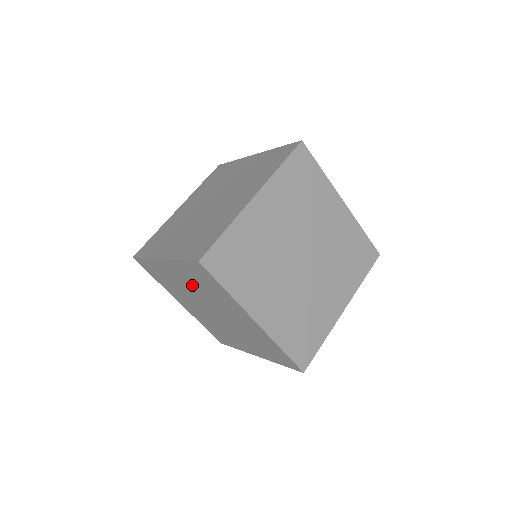
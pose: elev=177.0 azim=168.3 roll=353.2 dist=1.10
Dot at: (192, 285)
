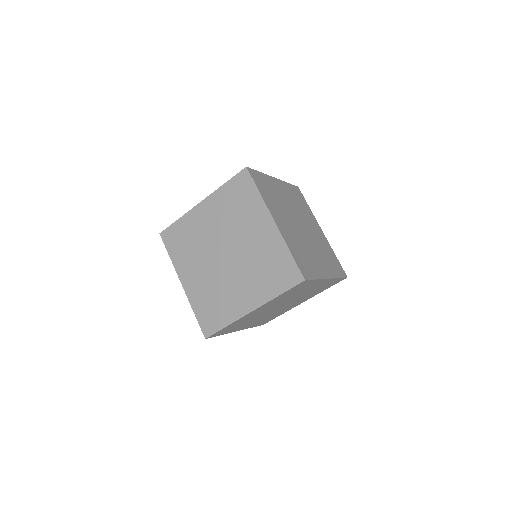
Dot at: (275, 304)
